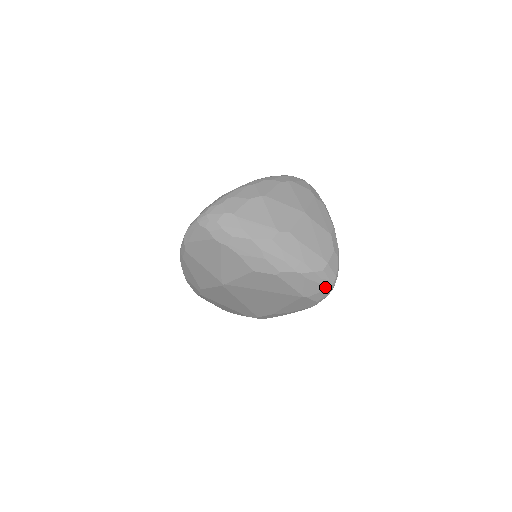
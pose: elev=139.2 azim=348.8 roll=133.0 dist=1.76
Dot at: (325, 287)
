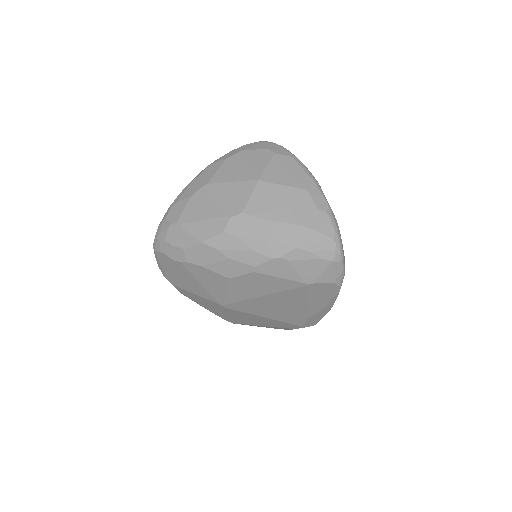
Dot at: (326, 261)
